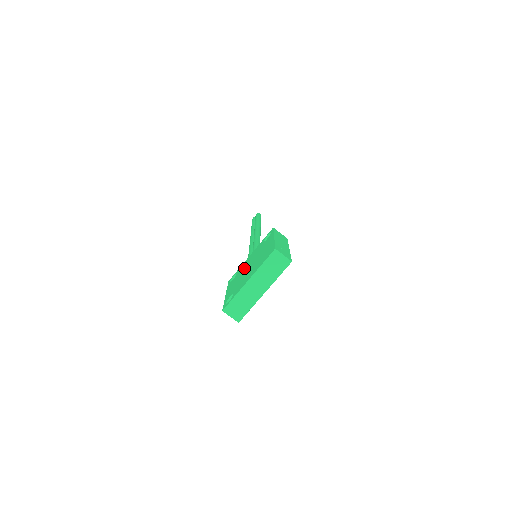
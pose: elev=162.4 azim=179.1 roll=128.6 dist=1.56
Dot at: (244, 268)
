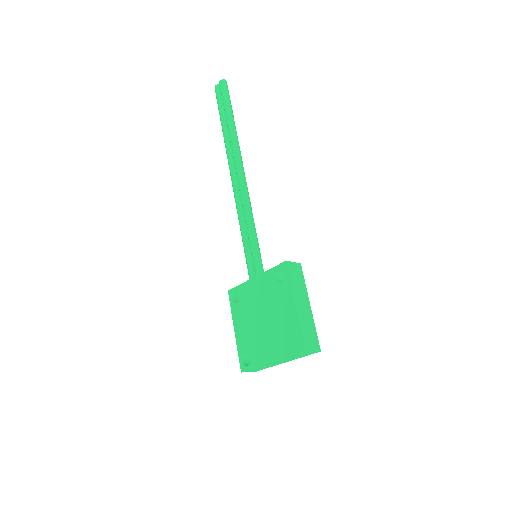
Dot at: (253, 306)
